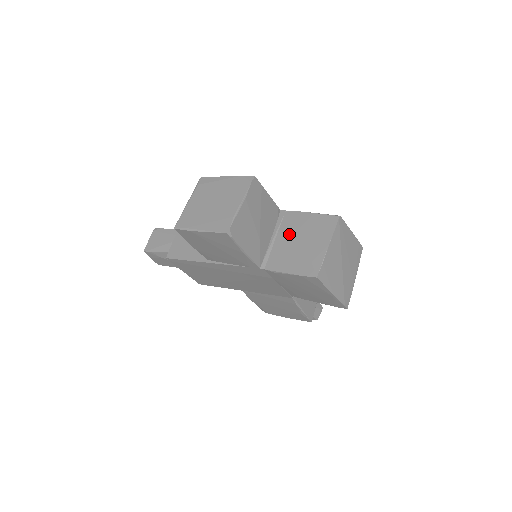
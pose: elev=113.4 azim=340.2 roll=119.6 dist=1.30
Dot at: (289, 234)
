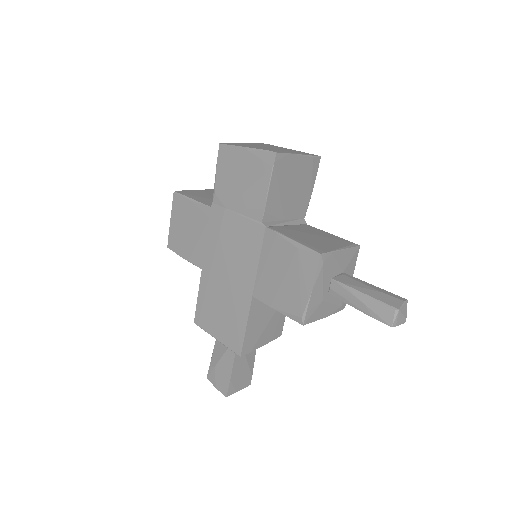
Dot at: occluded
